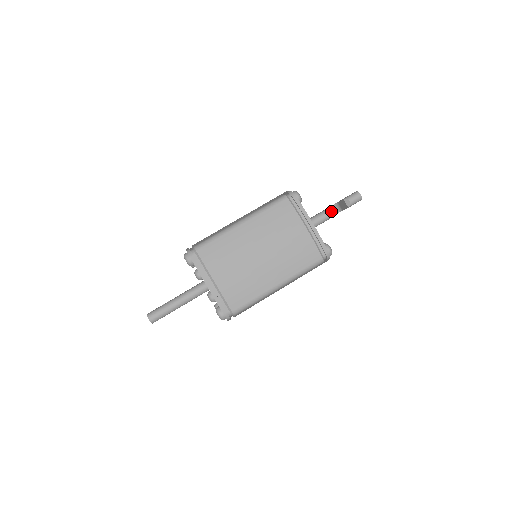
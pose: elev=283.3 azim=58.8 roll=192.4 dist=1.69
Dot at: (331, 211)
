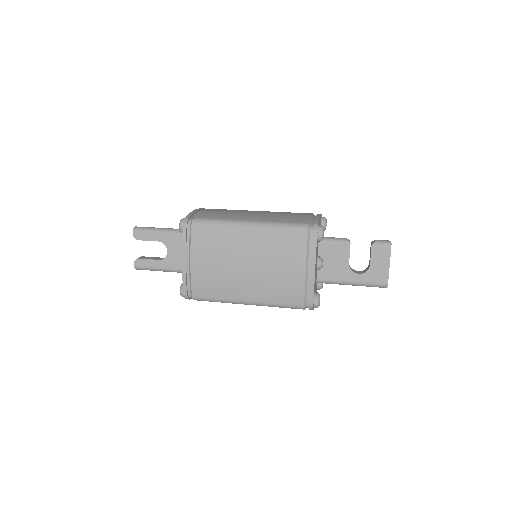
Dot at: (359, 272)
